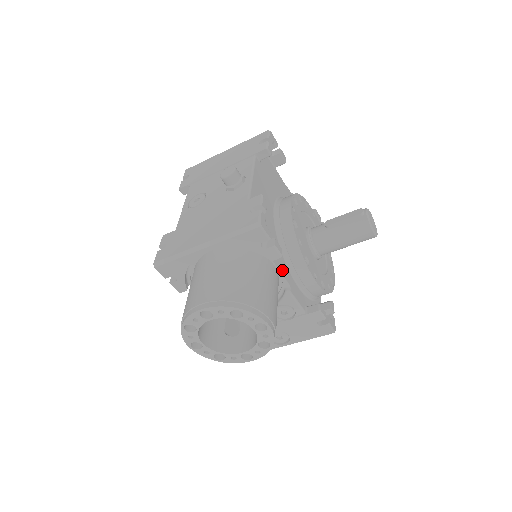
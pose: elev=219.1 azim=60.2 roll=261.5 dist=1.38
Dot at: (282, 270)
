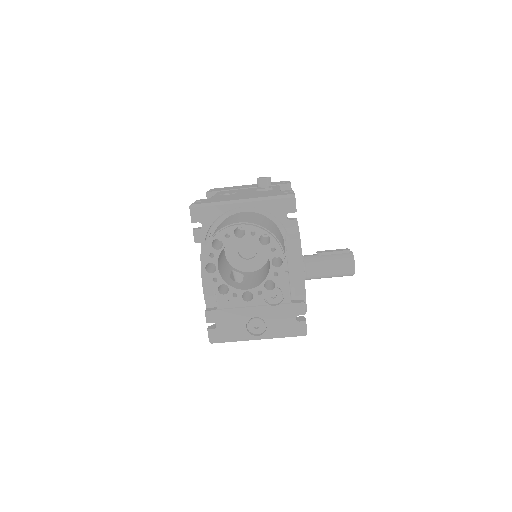
Dot at: occluded
